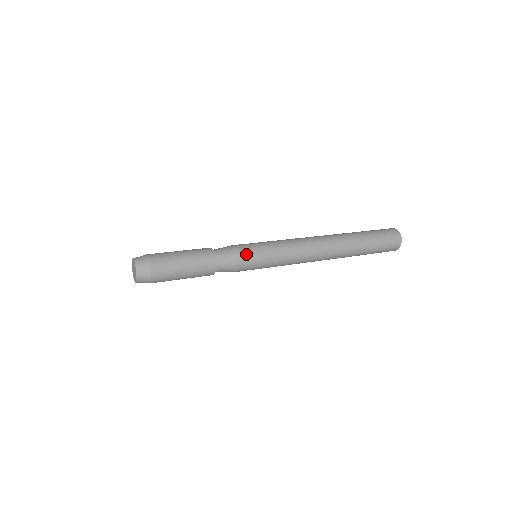
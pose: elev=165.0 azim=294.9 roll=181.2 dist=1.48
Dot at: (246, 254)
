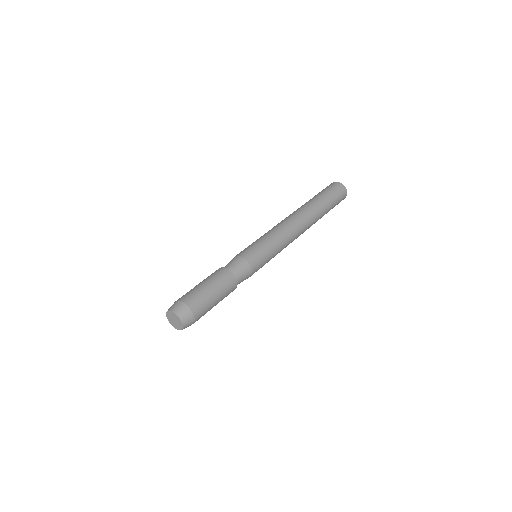
Dot at: (249, 255)
